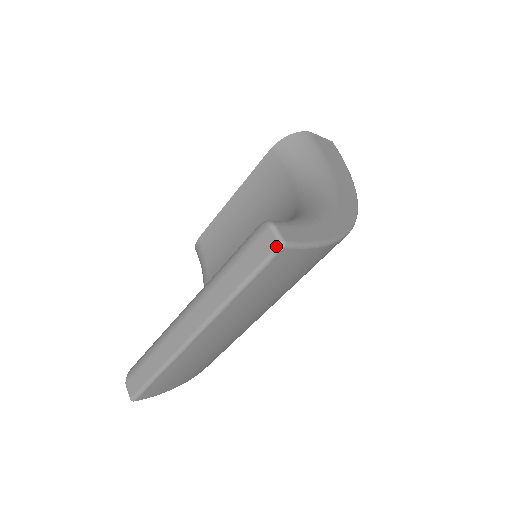
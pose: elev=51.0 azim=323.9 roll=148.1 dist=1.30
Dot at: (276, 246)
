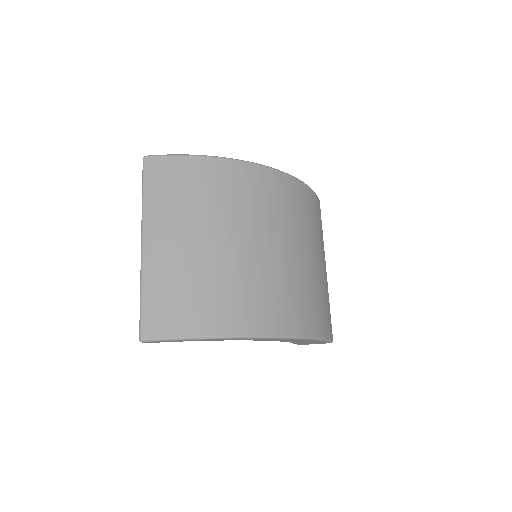
Dot at: (143, 161)
